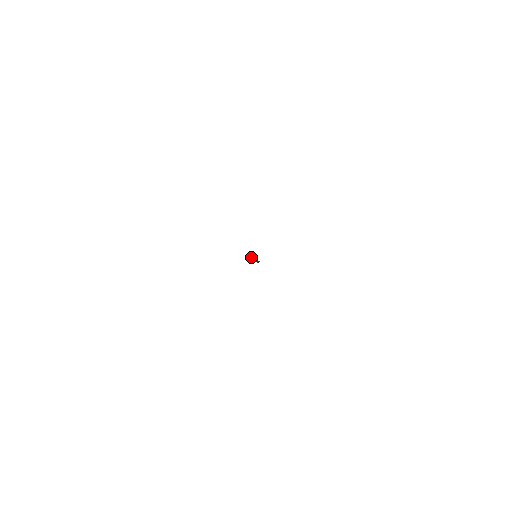
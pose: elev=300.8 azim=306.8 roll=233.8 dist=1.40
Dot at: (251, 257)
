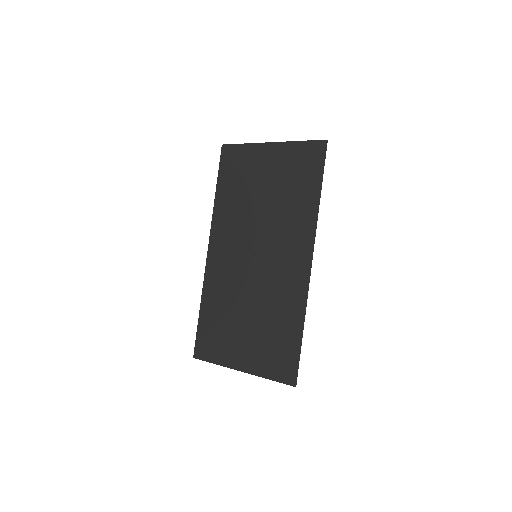
Dot at: (253, 253)
